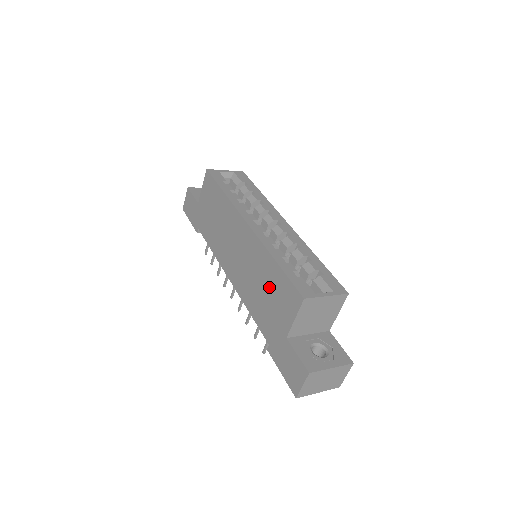
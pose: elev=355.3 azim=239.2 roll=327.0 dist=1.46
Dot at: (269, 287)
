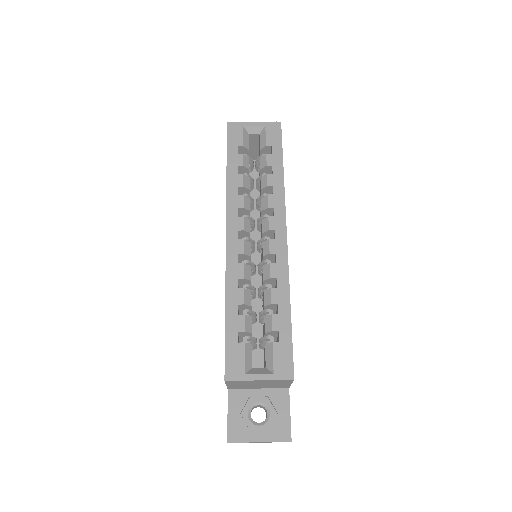
Dot at: occluded
